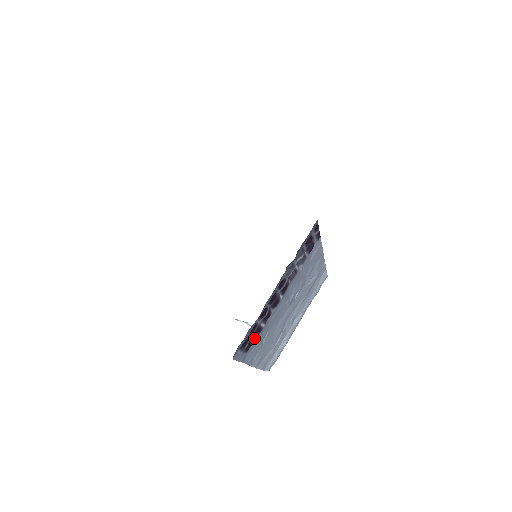
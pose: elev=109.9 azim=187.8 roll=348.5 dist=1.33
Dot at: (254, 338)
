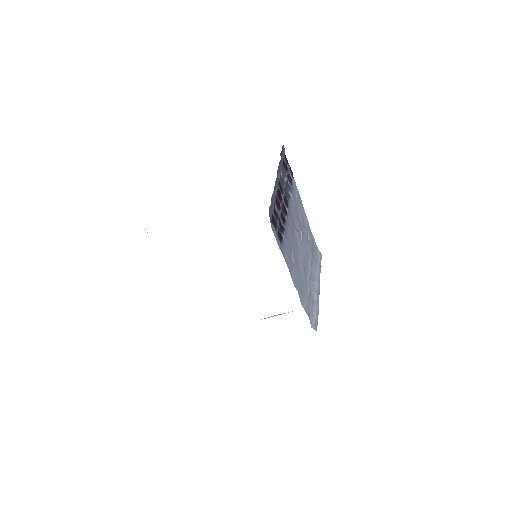
Dot at: occluded
